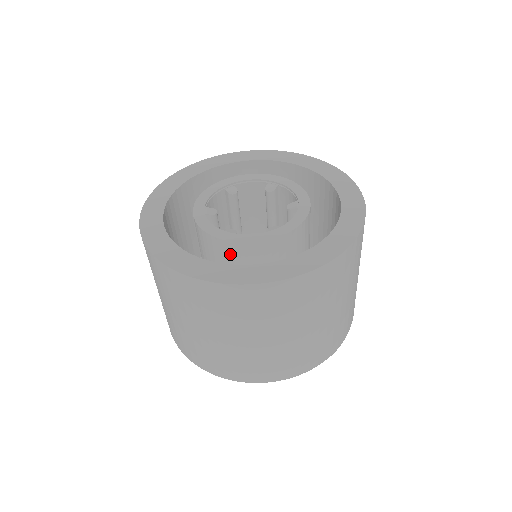
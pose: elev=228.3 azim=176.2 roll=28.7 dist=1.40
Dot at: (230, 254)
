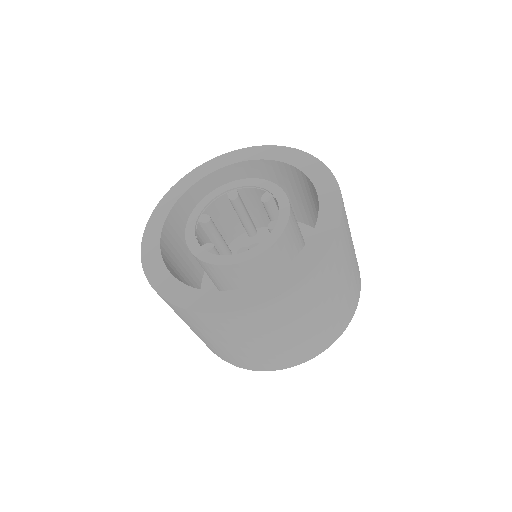
Dot at: (204, 267)
